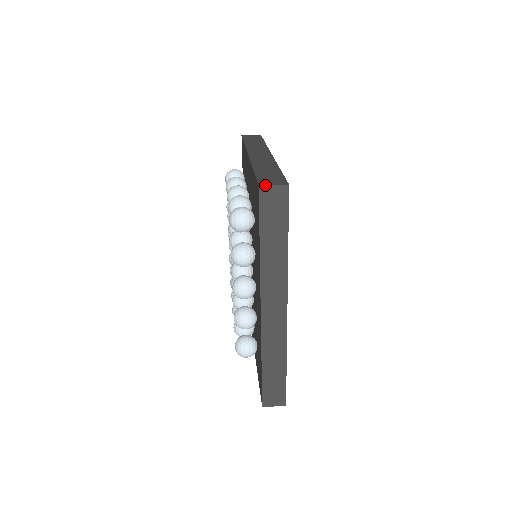
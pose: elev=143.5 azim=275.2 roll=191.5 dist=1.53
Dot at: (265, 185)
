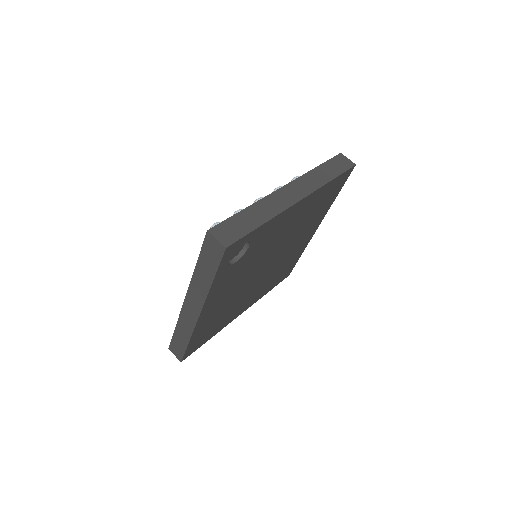
Dot at: (212, 233)
